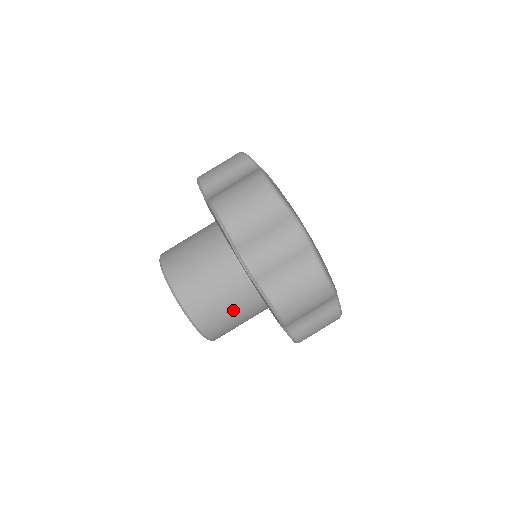
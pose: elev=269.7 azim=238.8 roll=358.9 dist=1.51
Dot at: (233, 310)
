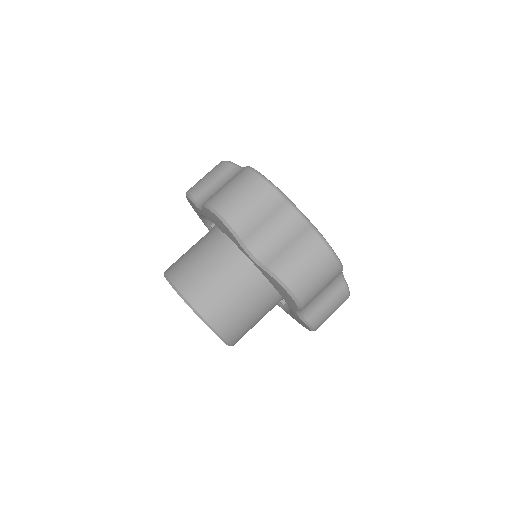
Dot at: (210, 267)
